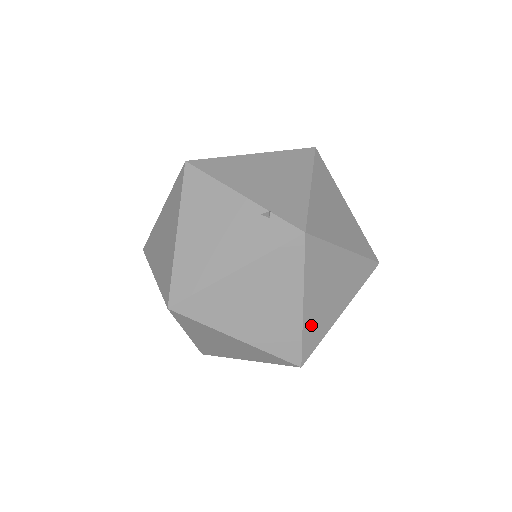
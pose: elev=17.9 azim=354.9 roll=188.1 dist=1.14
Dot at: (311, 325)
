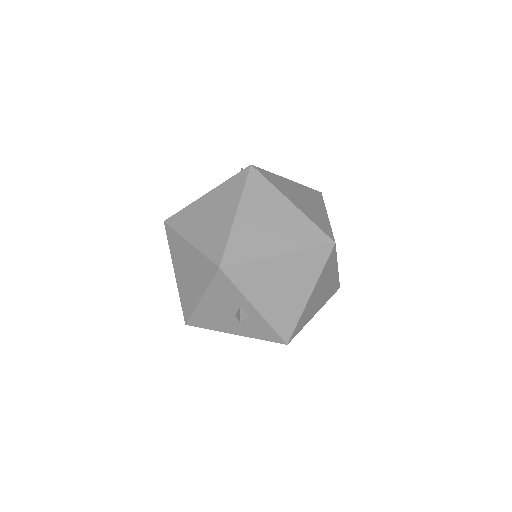
Dot at: (240, 237)
